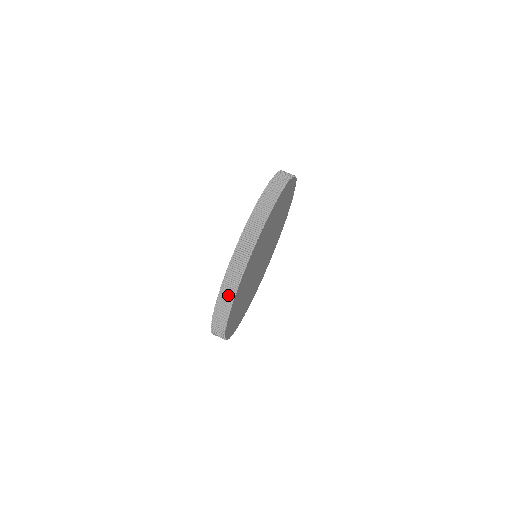
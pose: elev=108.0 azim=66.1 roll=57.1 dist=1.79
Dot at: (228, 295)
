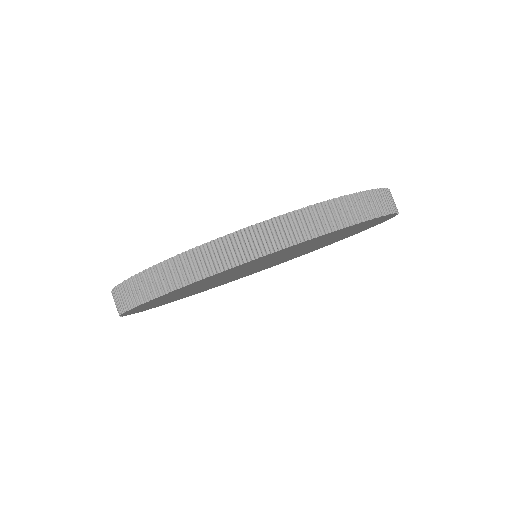
Dot at: (121, 301)
